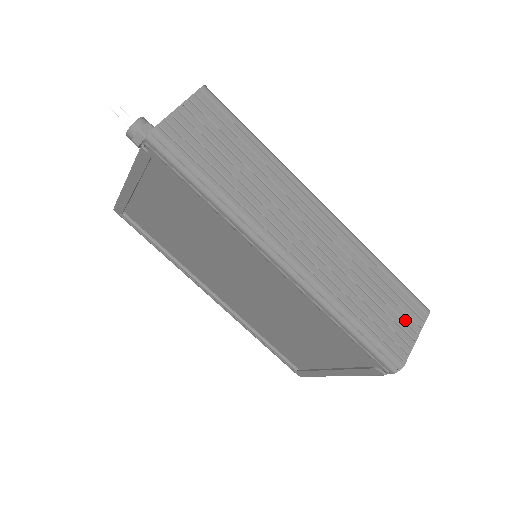
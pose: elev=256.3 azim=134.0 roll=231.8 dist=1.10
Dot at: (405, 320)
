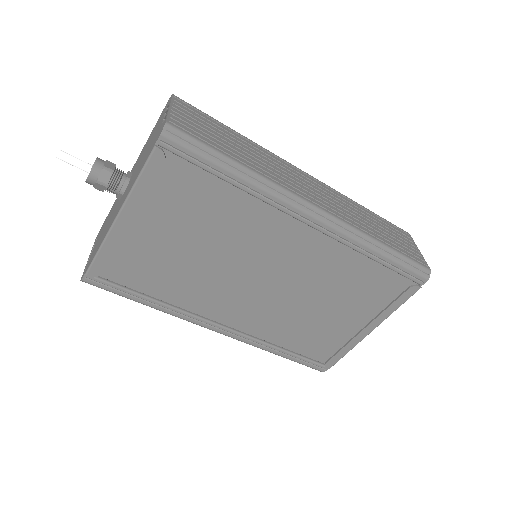
Dot at: (405, 240)
